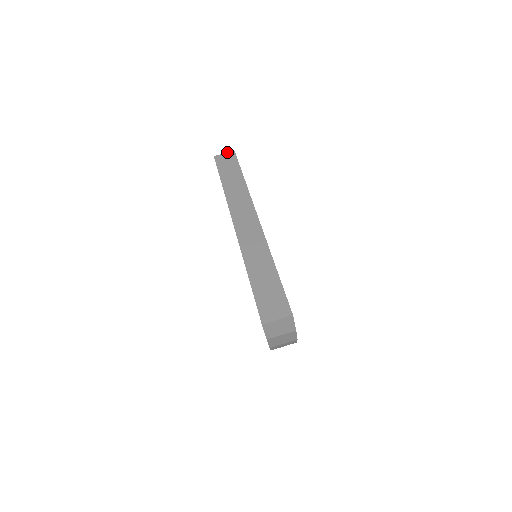
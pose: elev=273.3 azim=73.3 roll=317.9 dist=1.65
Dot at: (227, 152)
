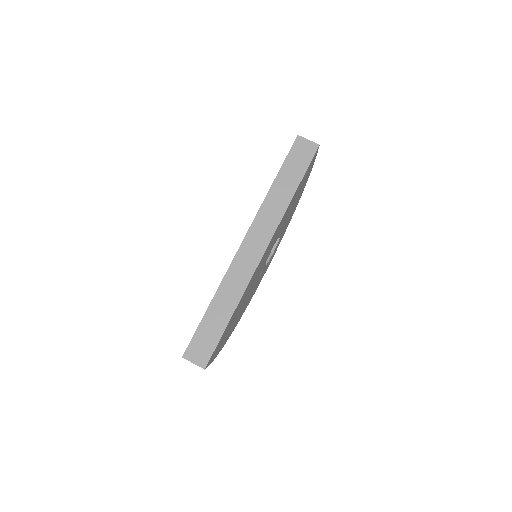
Dot at: (312, 141)
